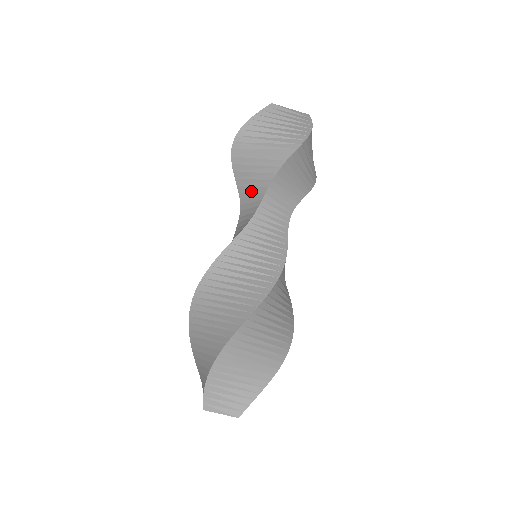
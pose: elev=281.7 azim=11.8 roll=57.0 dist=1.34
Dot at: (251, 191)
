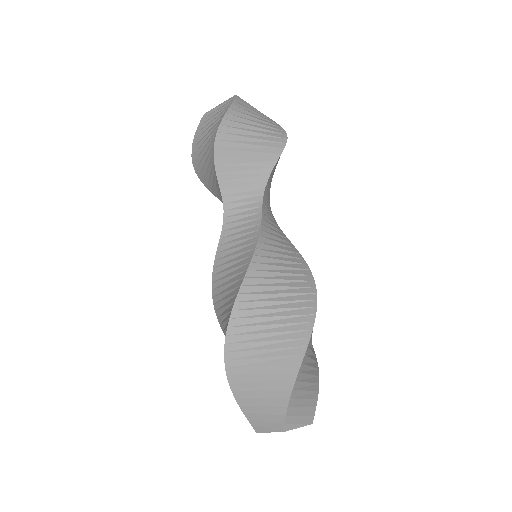
Dot at: occluded
